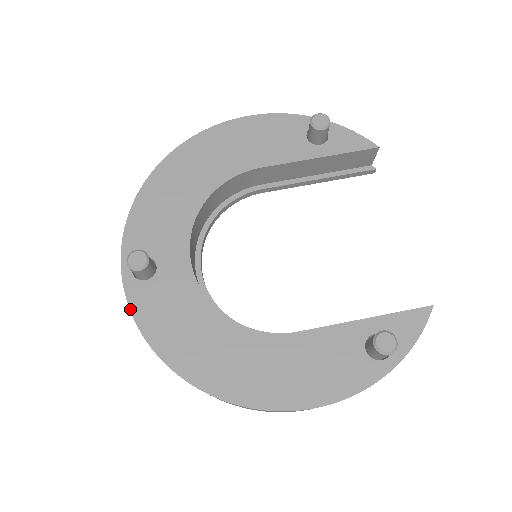
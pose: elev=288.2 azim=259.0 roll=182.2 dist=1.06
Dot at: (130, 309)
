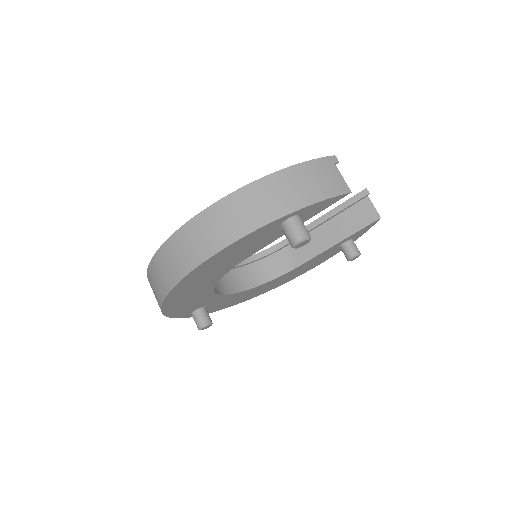
Dot at: occluded
